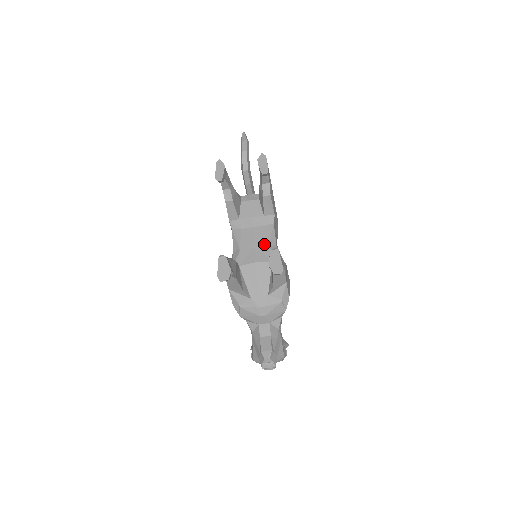
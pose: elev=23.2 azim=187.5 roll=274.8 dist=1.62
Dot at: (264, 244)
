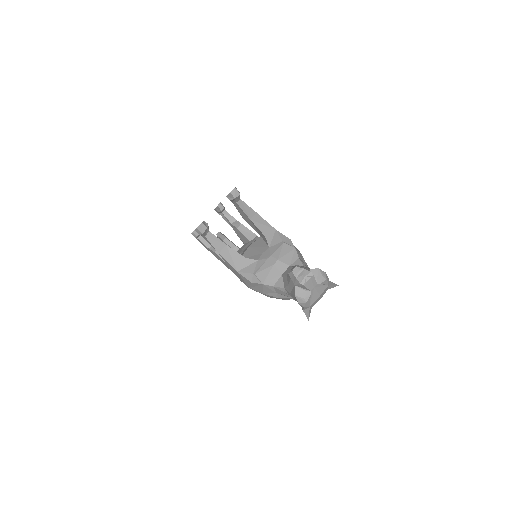
Dot at: occluded
